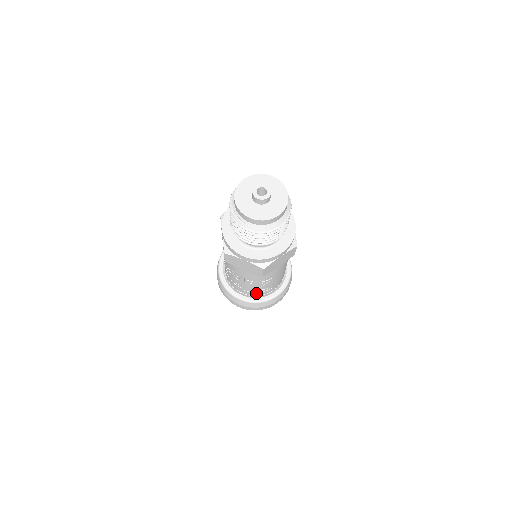
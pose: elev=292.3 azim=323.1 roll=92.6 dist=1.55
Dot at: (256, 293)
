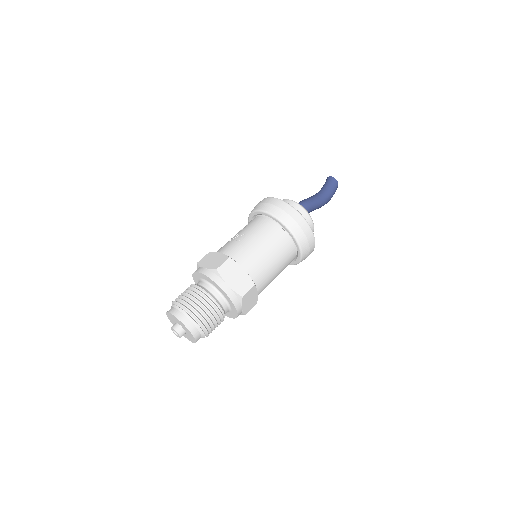
Dot at: occluded
